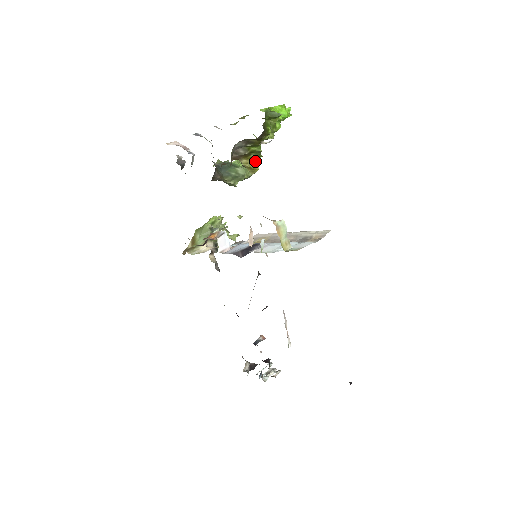
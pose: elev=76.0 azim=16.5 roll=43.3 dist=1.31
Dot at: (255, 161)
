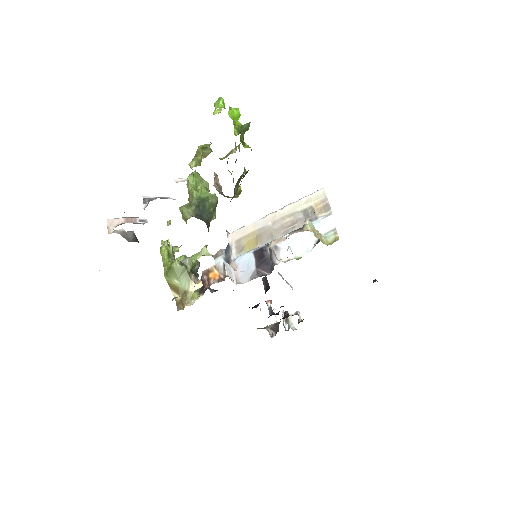
Dot at: occluded
